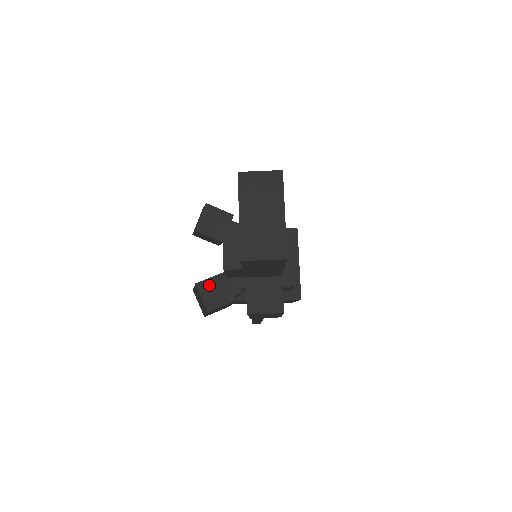
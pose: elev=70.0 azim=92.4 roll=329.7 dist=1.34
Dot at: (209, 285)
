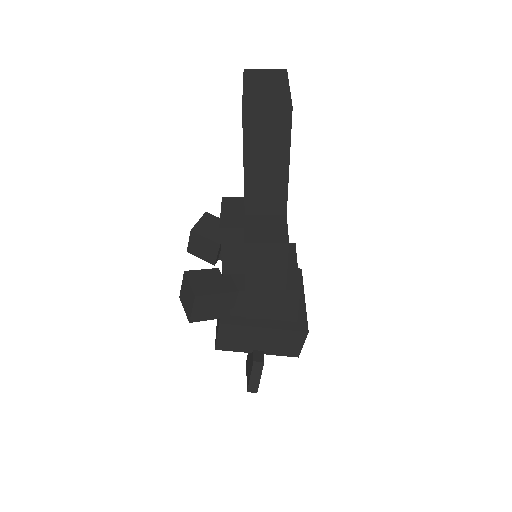
Dot at: (200, 275)
